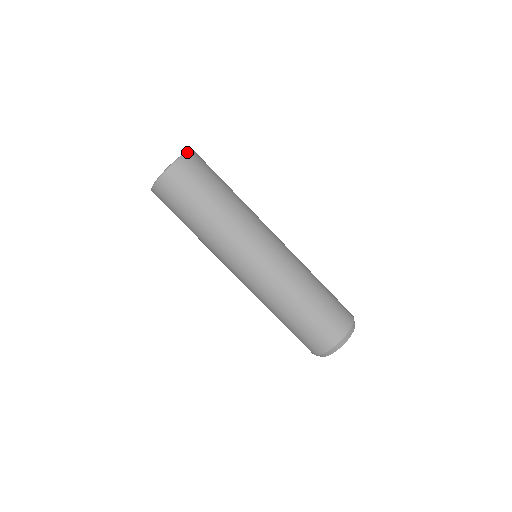
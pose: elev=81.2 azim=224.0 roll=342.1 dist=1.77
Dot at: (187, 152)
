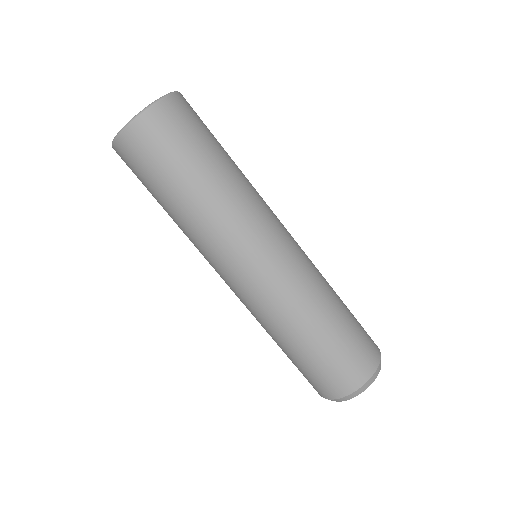
Dot at: (140, 113)
